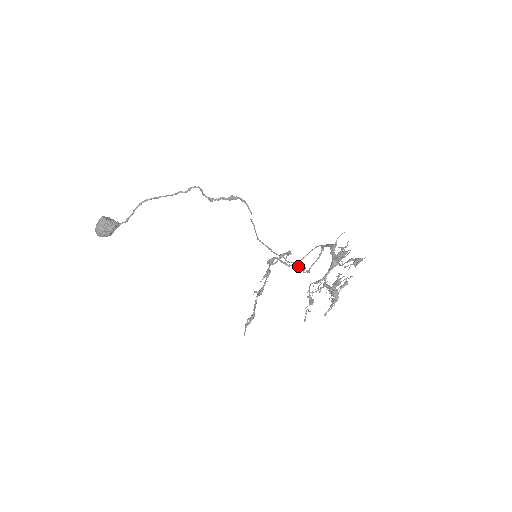
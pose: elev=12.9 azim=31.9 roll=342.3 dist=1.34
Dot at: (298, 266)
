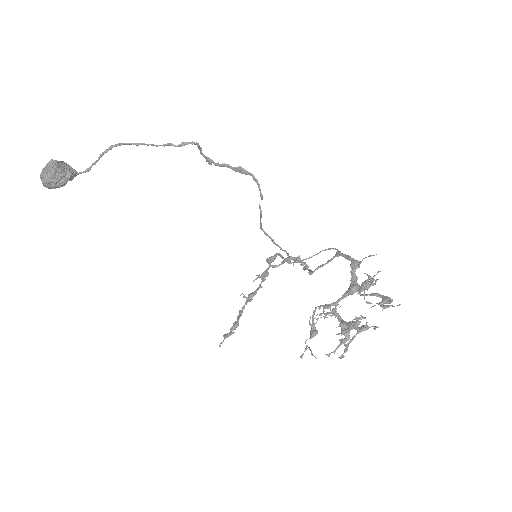
Dot at: (301, 265)
